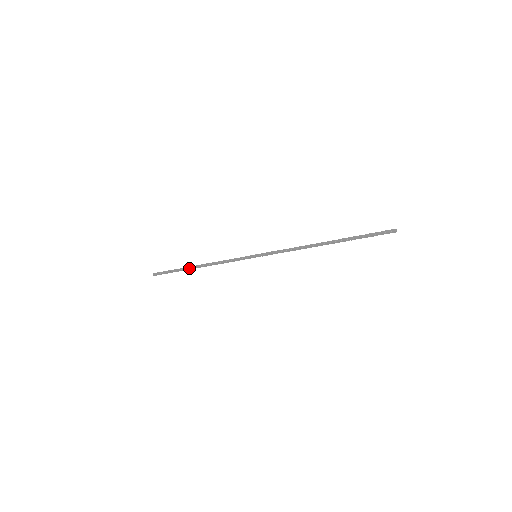
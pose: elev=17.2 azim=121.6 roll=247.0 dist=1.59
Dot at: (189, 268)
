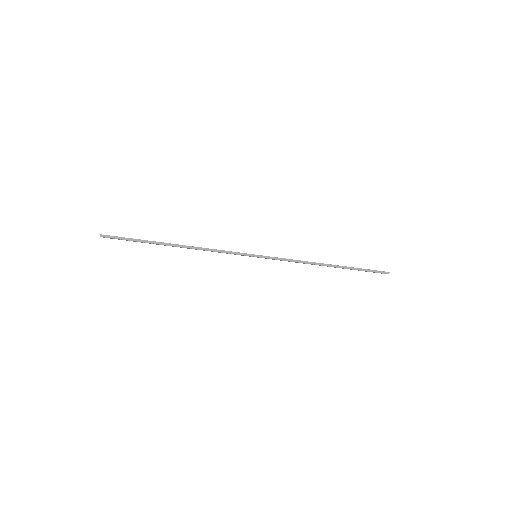
Dot at: (164, 243)
